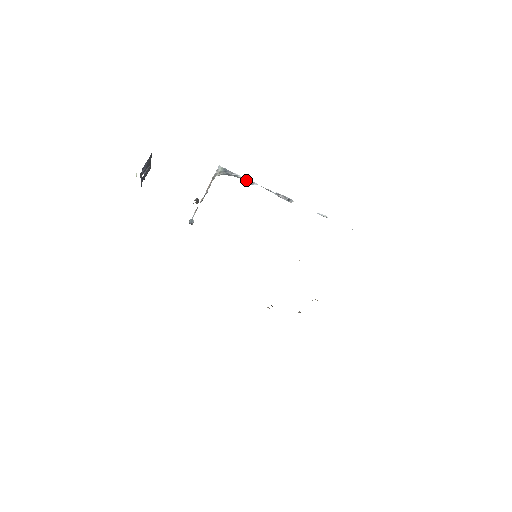
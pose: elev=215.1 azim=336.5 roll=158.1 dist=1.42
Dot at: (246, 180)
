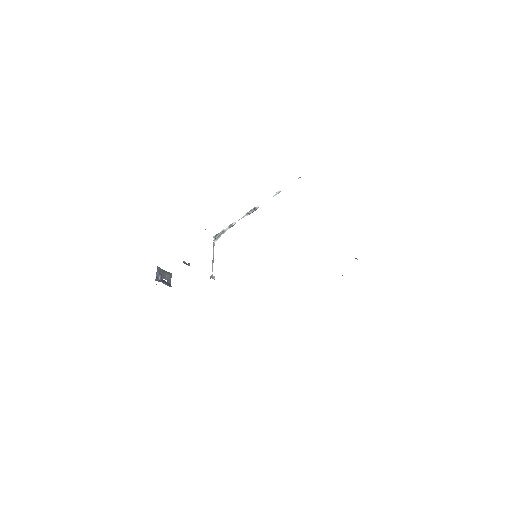
Dot at: (229, 227)
